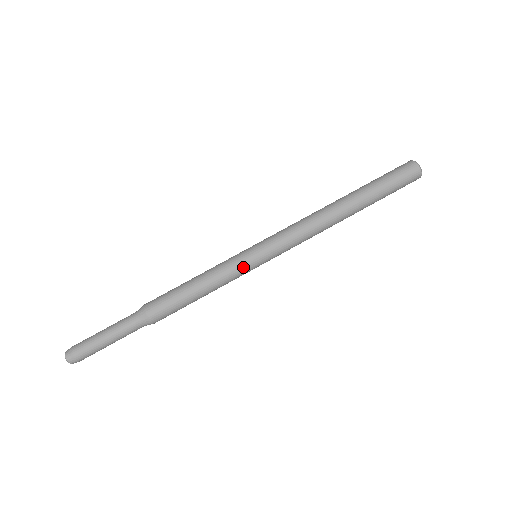
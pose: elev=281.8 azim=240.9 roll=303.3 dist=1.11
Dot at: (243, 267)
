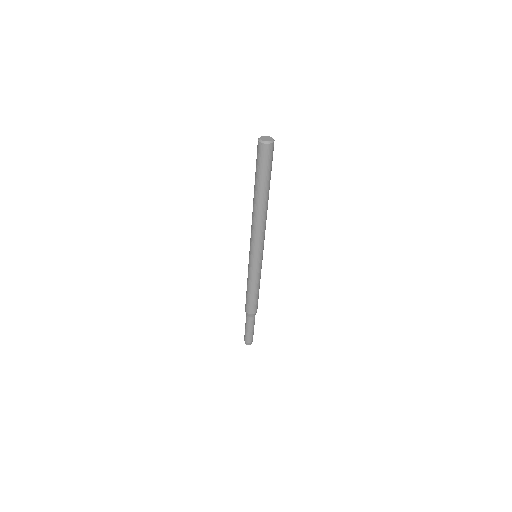
Dot at: (252, 268)
